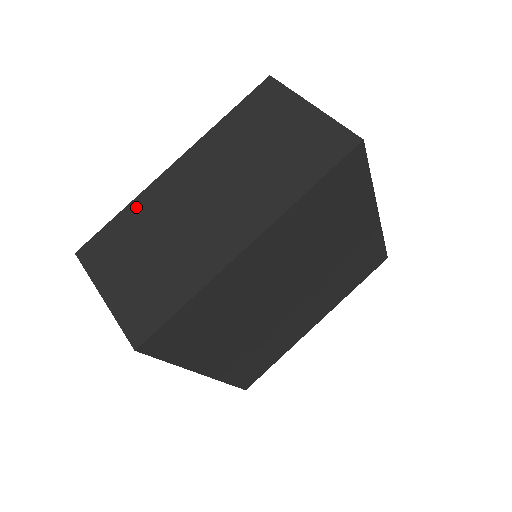
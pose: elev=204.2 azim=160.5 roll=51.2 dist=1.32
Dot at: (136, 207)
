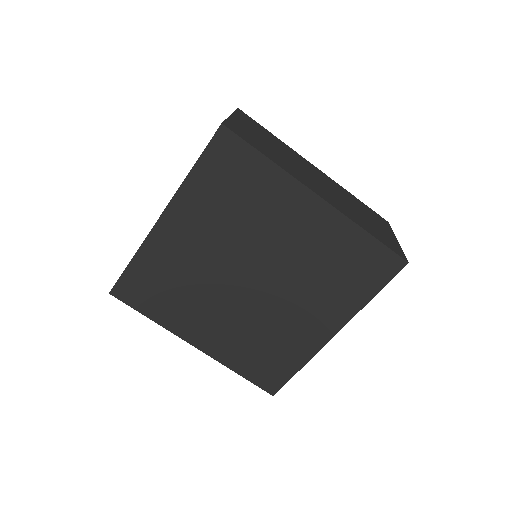
Dot at: occluded
